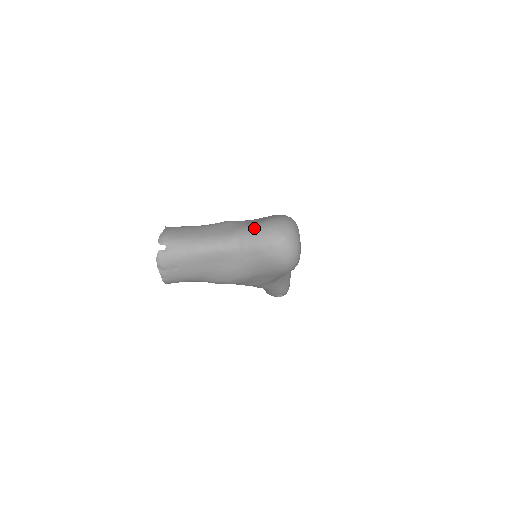
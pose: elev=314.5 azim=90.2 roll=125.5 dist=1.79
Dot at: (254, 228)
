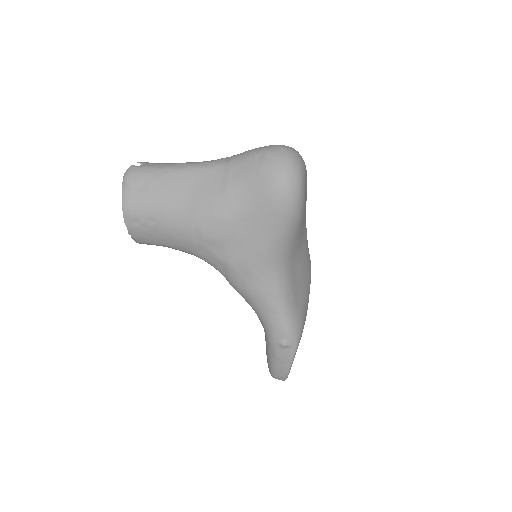
Dot at: occluded
